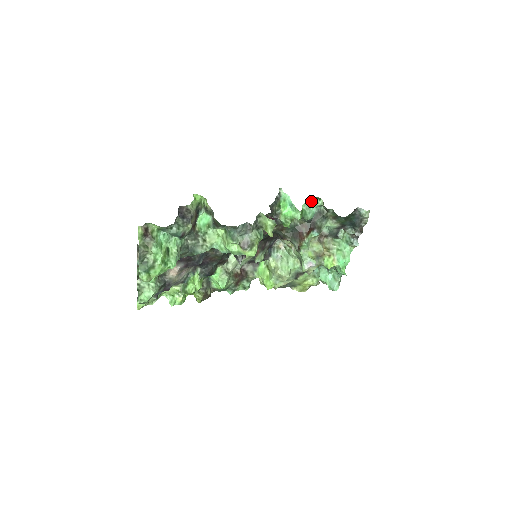
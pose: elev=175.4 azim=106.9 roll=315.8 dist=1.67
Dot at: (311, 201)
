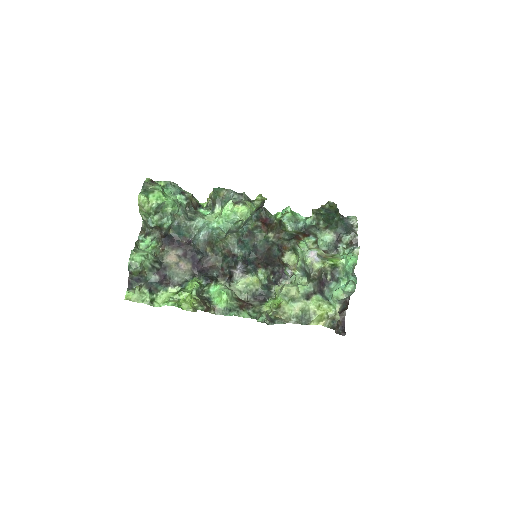
Dot at: occluded
